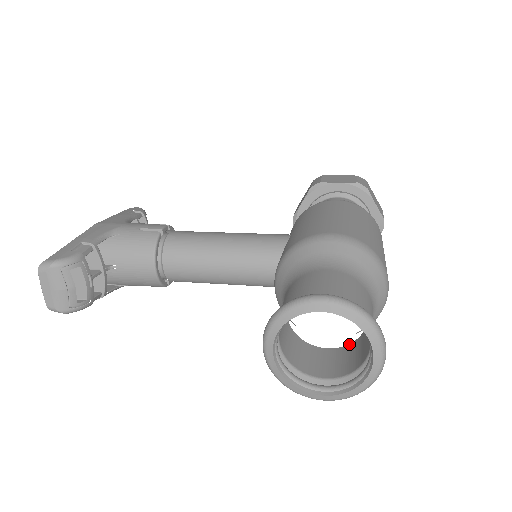
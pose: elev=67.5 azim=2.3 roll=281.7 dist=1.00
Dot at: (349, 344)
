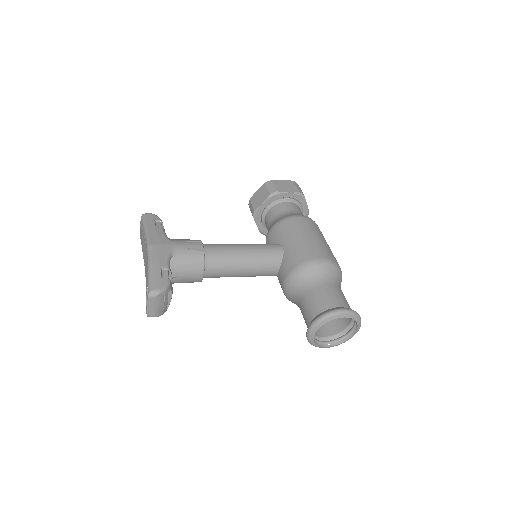
Dot at: occluded
